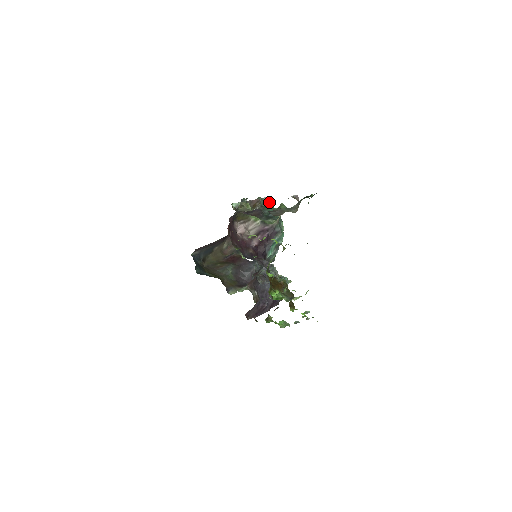
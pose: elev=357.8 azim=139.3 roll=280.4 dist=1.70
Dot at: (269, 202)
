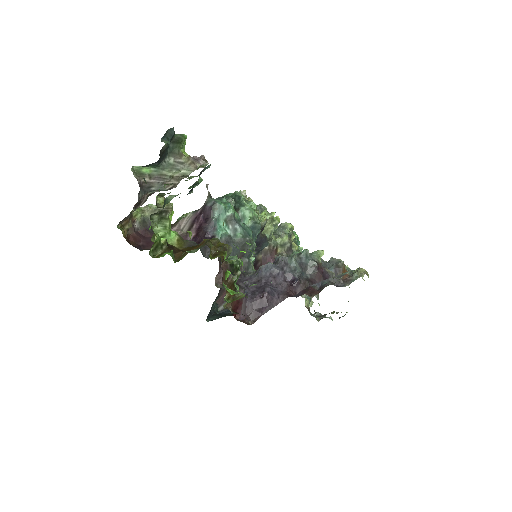
Dot at: occluded
